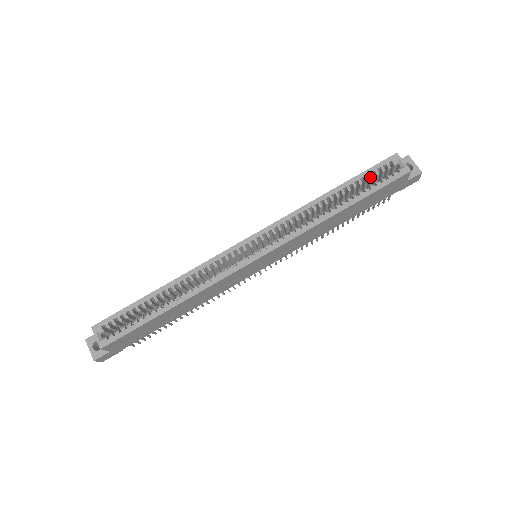
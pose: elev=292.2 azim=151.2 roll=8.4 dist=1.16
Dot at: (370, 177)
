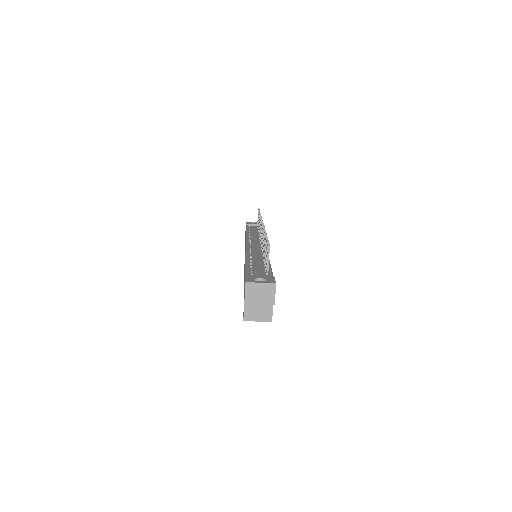
Dot at: occluded
